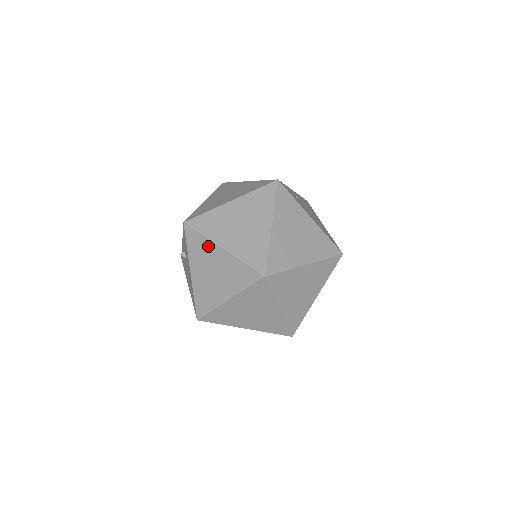
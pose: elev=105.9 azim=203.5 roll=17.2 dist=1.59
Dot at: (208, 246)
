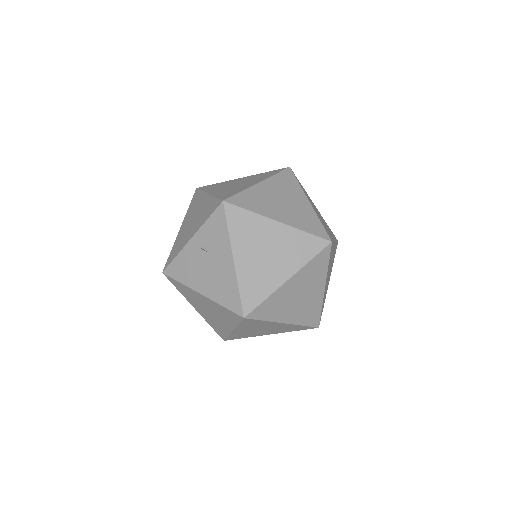
Dot at: (259, 222)
